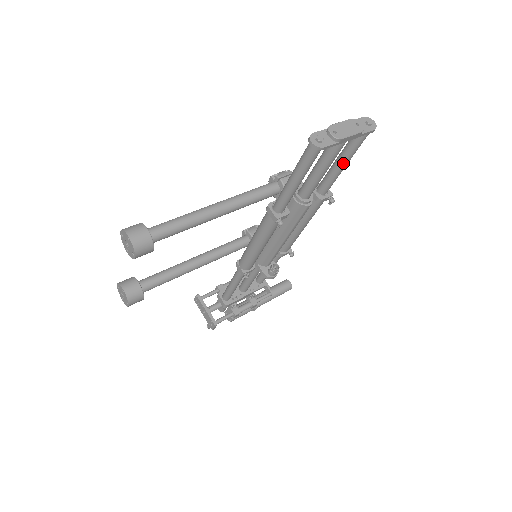
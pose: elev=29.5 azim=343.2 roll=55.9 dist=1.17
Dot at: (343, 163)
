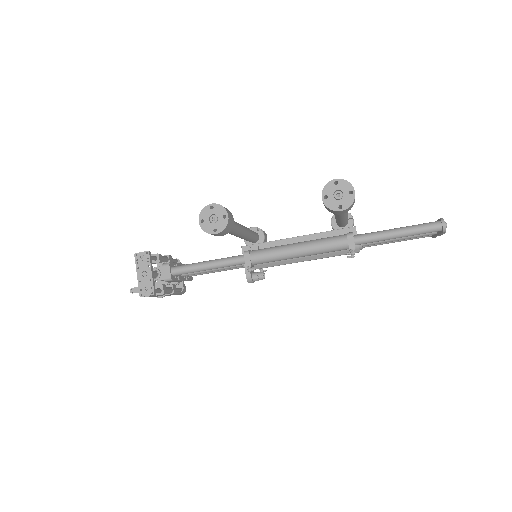
Dot at: (395, 241)
